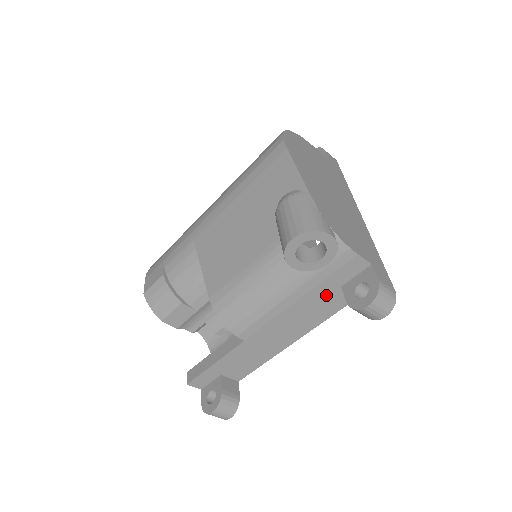
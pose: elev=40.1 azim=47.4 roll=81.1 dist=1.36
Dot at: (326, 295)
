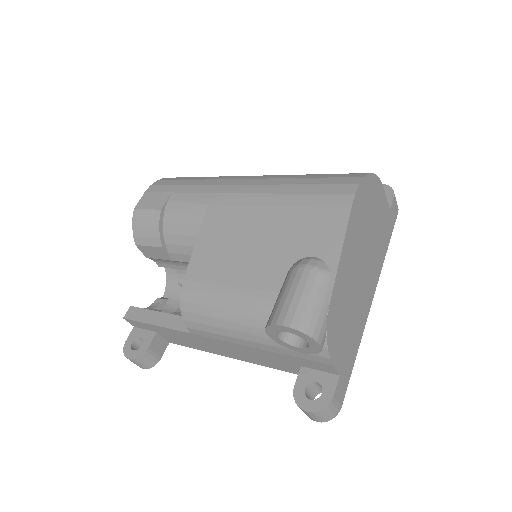
Dot at: (284, 361)
